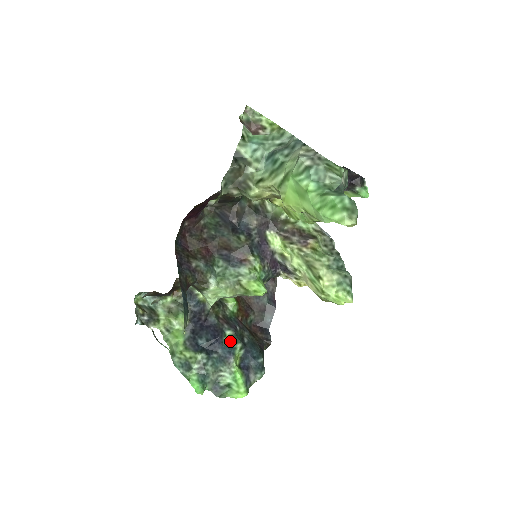
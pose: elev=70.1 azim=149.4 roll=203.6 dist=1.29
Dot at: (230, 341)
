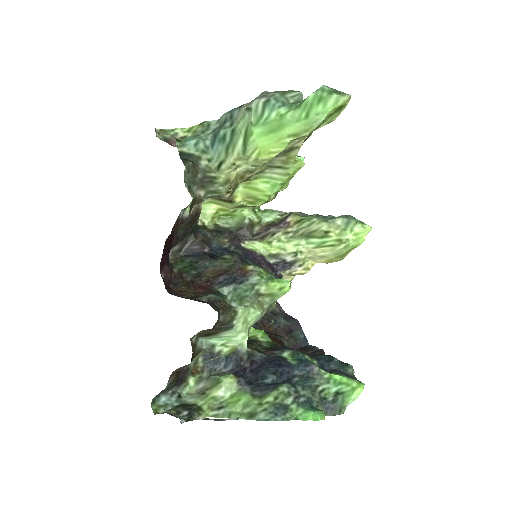
Dot at: (295, 359)
